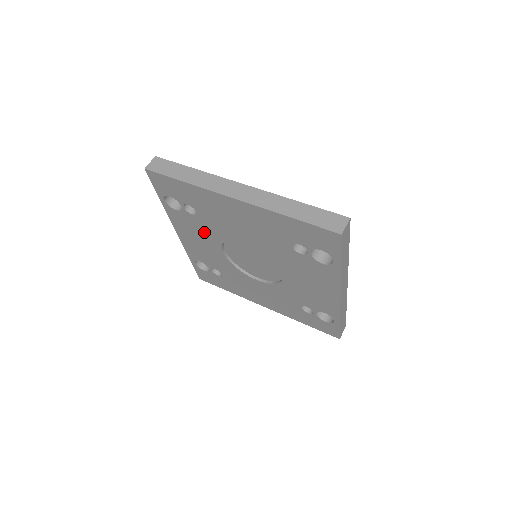
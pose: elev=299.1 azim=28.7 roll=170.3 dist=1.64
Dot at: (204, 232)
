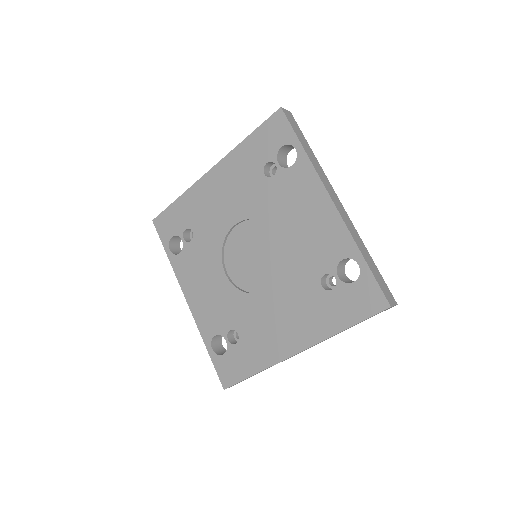
Dot at: (205, 260)
